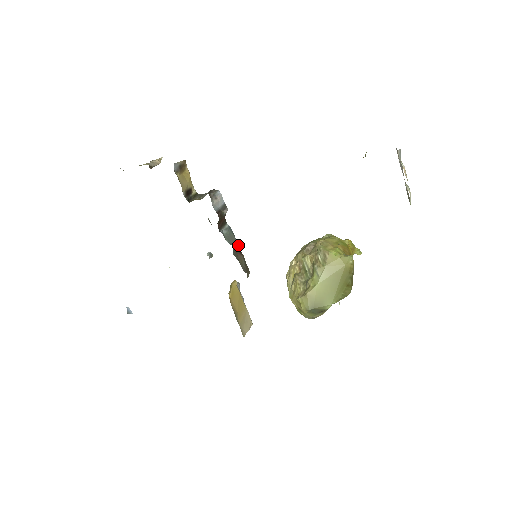
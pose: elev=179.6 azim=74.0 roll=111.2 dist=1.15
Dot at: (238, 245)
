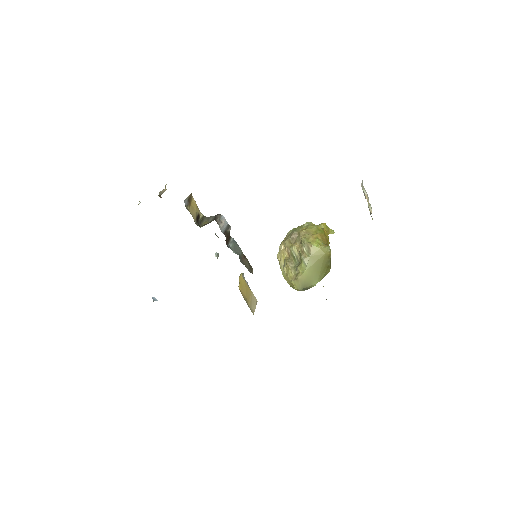
Dot at: occluded
